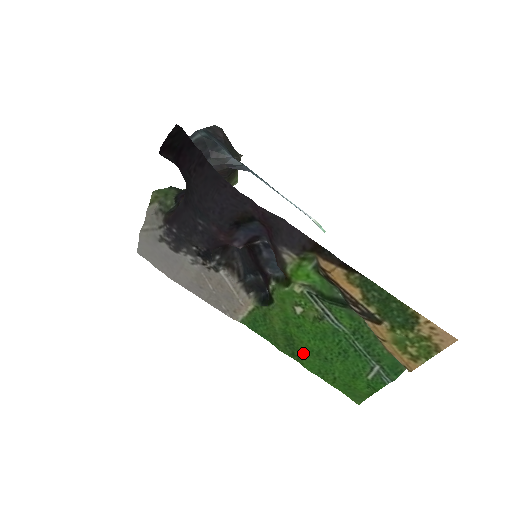
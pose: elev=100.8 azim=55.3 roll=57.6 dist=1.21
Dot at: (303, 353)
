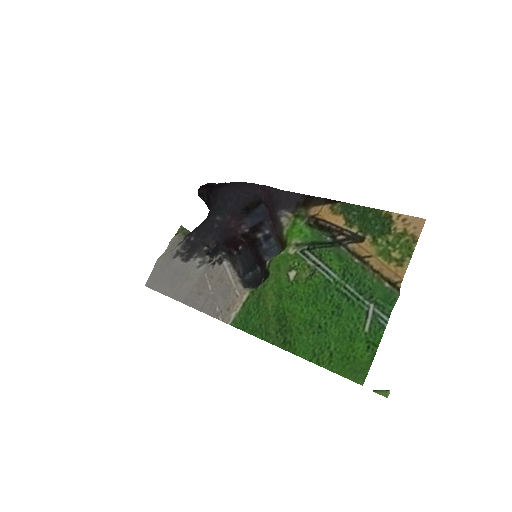
Dot at: (296, 331)
